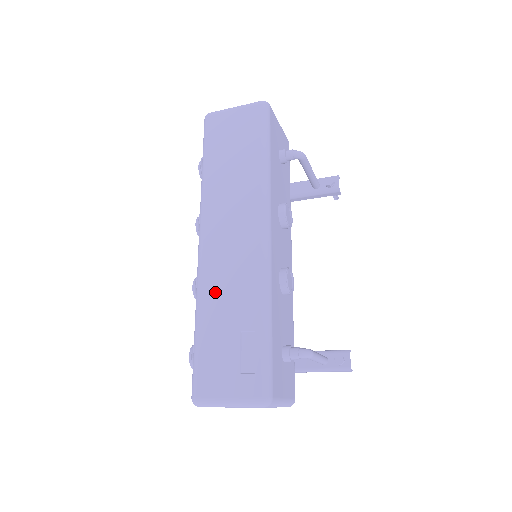
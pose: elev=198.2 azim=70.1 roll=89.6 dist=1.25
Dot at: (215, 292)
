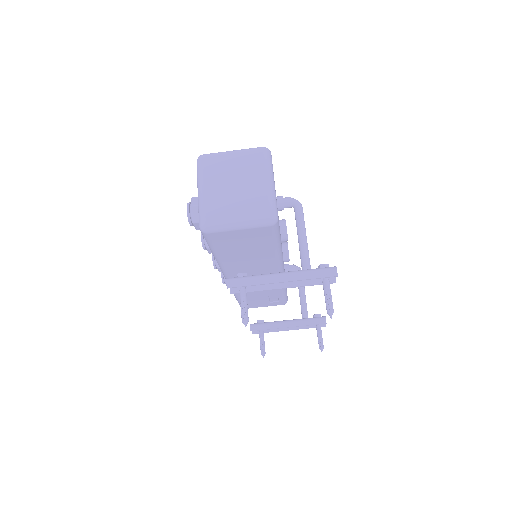
Dot at: occluded
